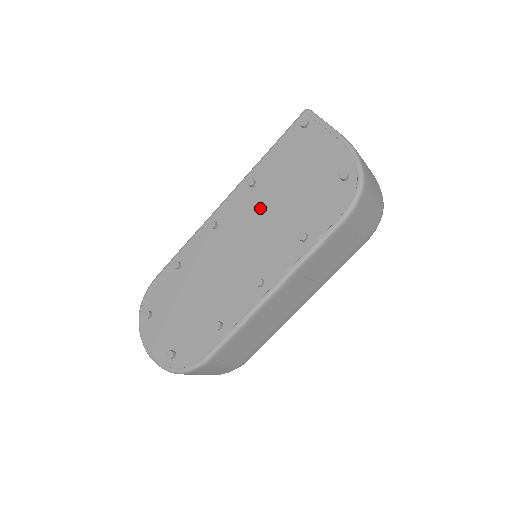
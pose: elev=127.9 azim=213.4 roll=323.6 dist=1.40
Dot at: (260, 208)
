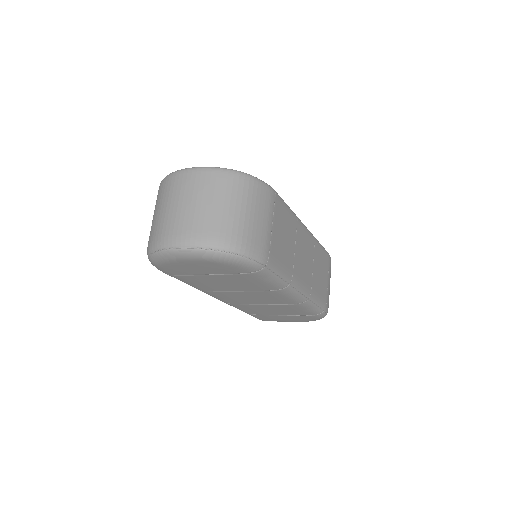
Dot at: occluded
